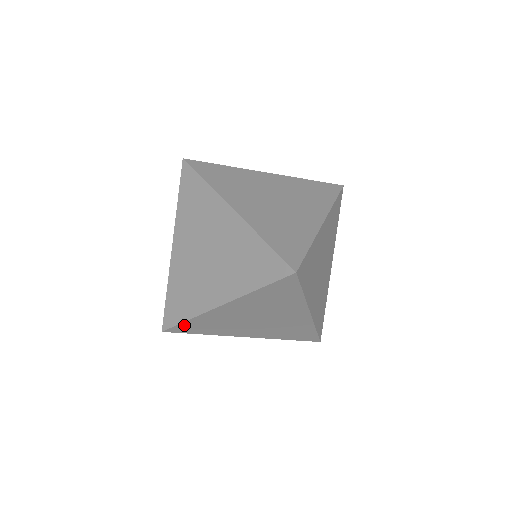
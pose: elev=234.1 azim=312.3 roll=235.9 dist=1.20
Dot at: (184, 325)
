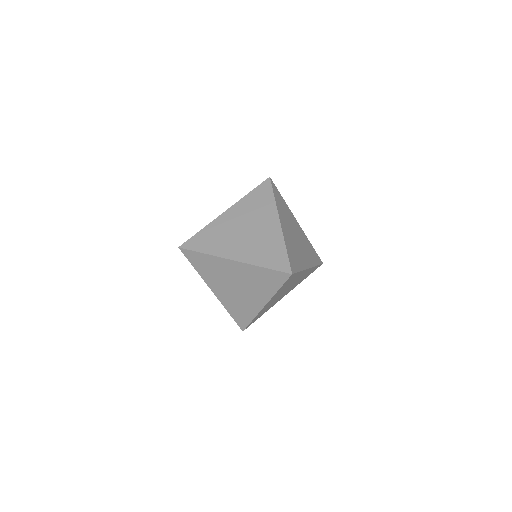
Dot at: occluded
